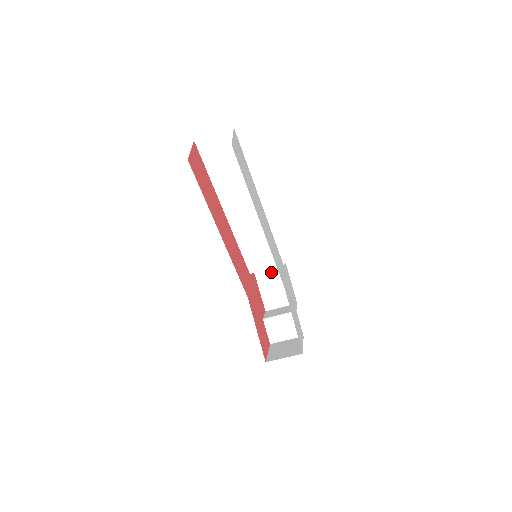
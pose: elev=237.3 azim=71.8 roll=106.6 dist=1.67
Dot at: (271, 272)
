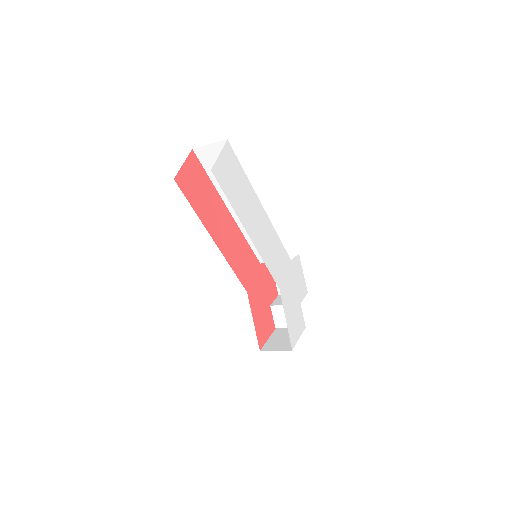
Dot at: occluded
